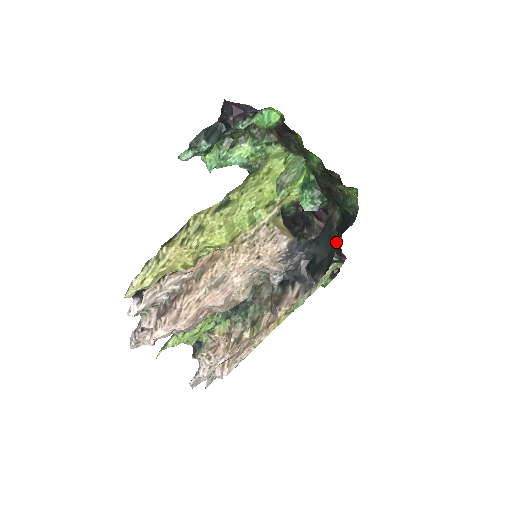
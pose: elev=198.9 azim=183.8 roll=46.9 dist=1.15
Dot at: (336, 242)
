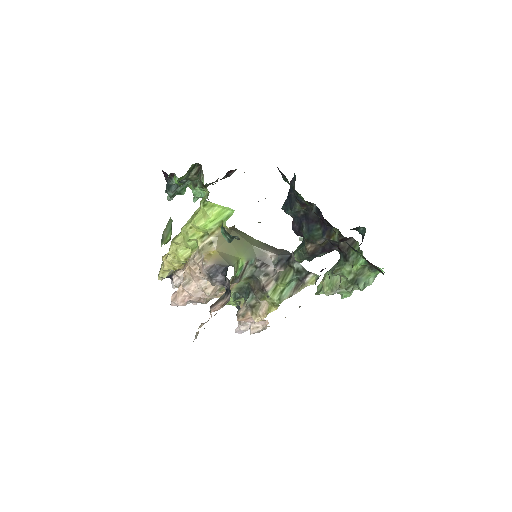
Dot at: occluded
